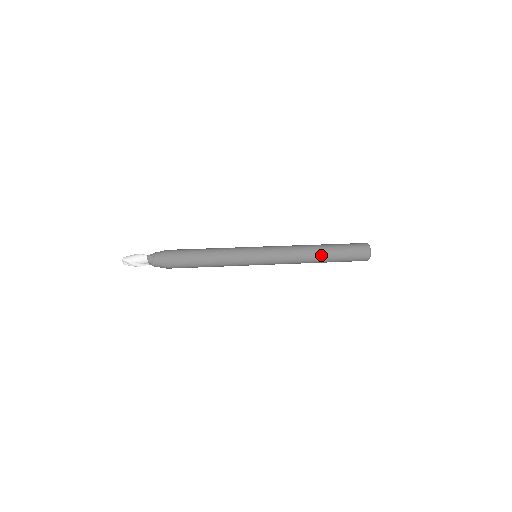
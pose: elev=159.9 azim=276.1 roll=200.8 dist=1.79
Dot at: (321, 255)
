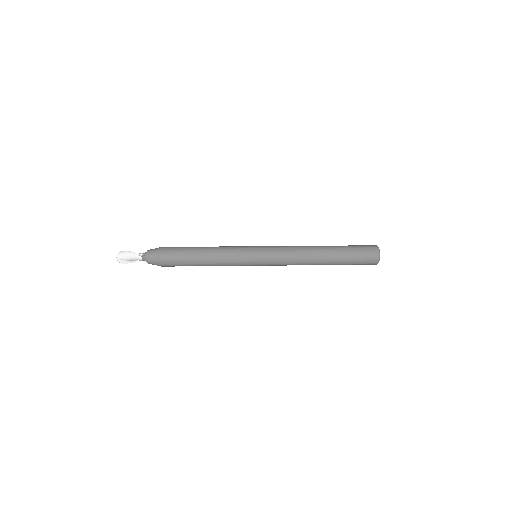
Dot at: (325, 263)
